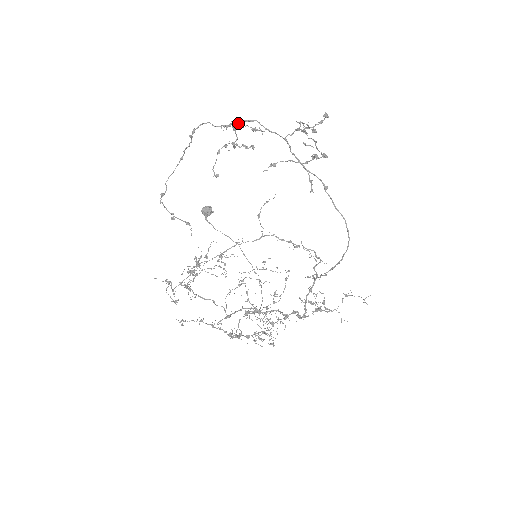
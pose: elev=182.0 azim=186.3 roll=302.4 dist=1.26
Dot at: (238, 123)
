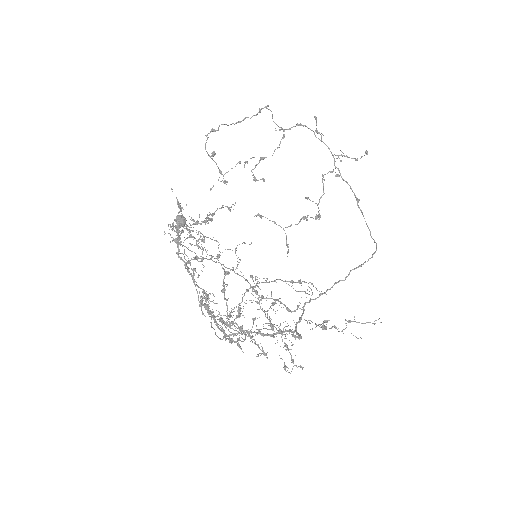
Dot at: (301, 125)
